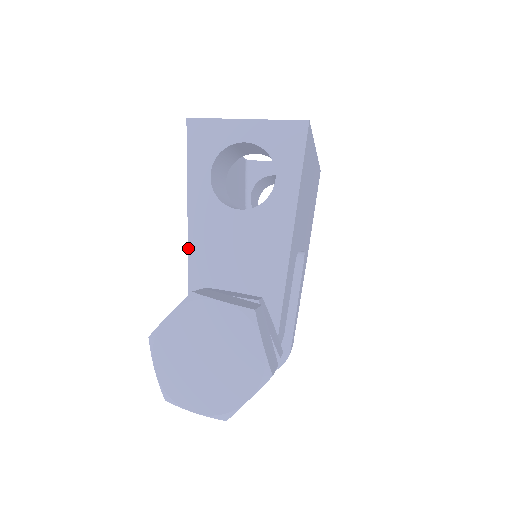
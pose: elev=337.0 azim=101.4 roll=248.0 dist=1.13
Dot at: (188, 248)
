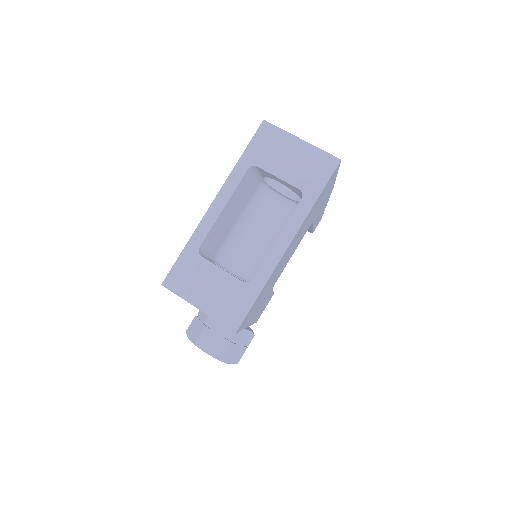
Dot at: occluded
